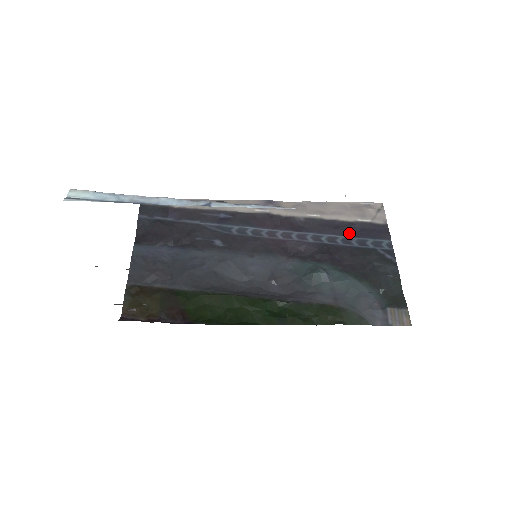
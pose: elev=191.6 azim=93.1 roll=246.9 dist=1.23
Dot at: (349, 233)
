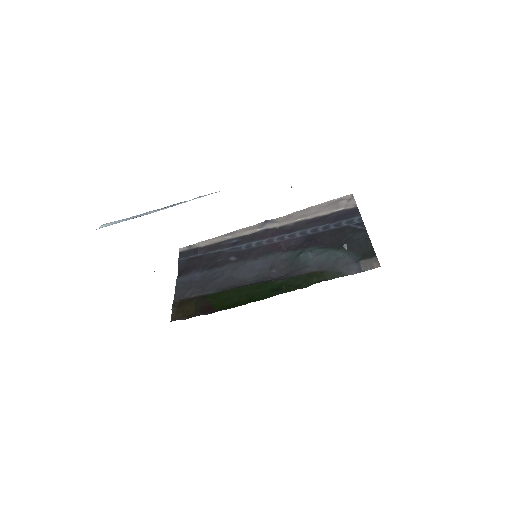
Dot at: (327, 222)
